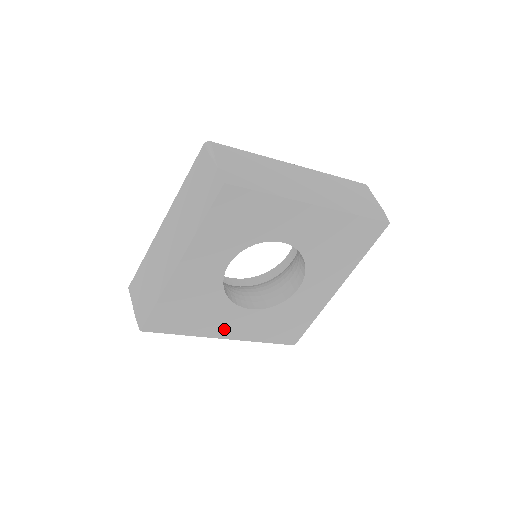
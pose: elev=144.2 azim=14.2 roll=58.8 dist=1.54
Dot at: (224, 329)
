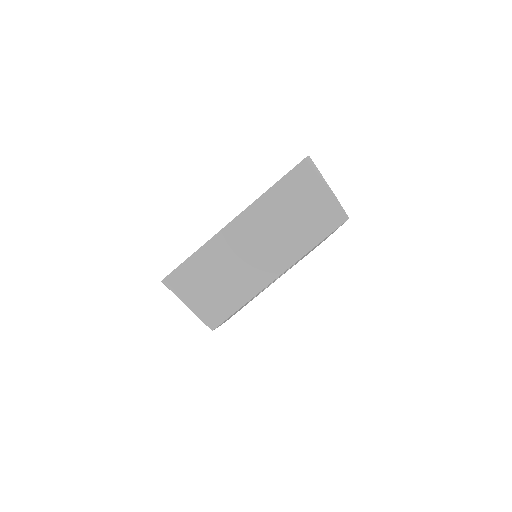
Dot at: occluded
